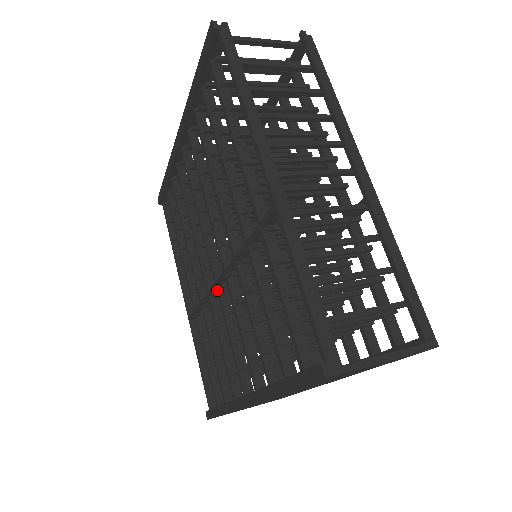
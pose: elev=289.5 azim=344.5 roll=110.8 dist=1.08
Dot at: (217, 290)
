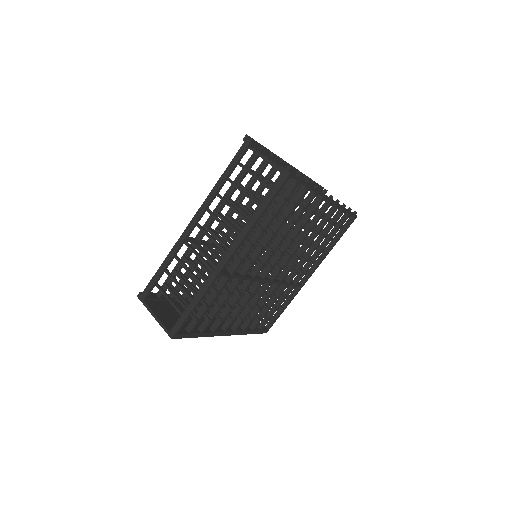
Dot at: occluded
